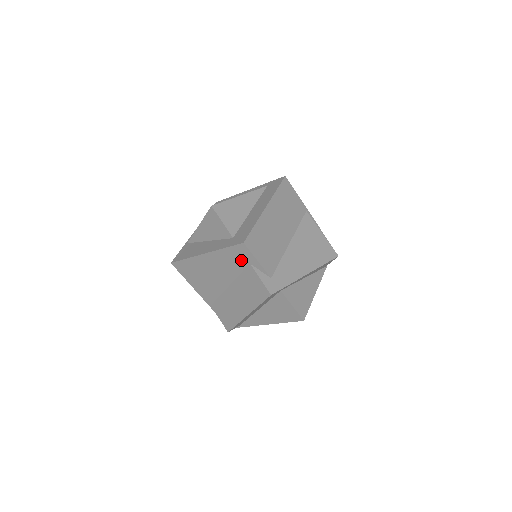
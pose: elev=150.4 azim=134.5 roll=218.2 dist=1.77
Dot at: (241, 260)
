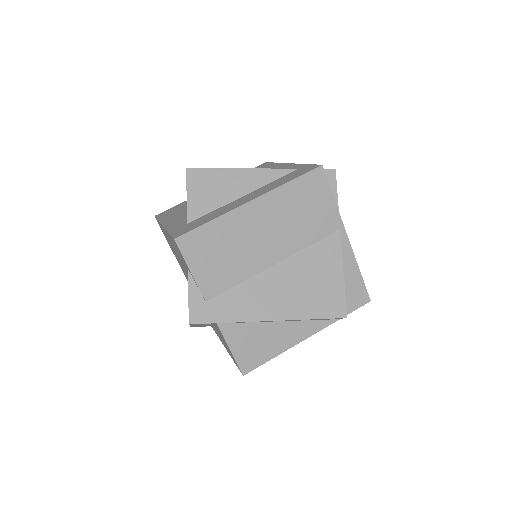
Dot at: (182, 258)
